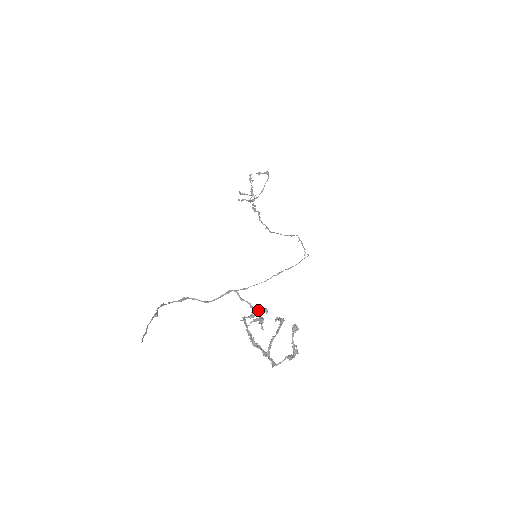
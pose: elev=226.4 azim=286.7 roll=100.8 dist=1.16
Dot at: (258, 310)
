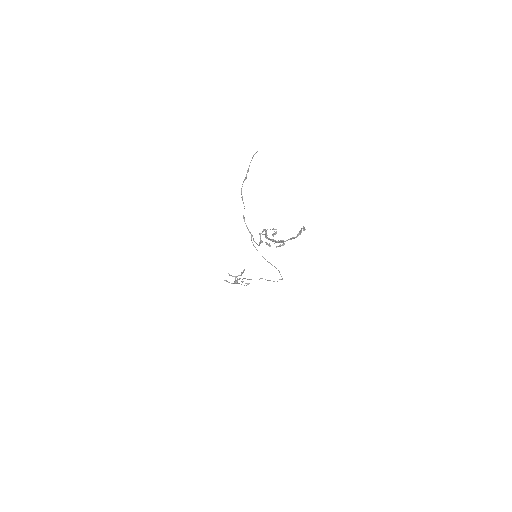
Dot at: (266, 242)
